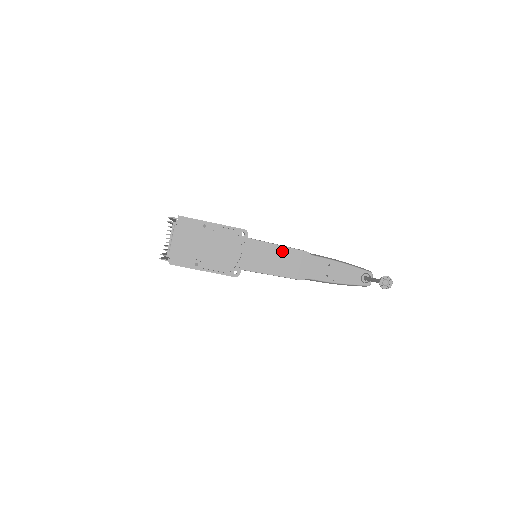
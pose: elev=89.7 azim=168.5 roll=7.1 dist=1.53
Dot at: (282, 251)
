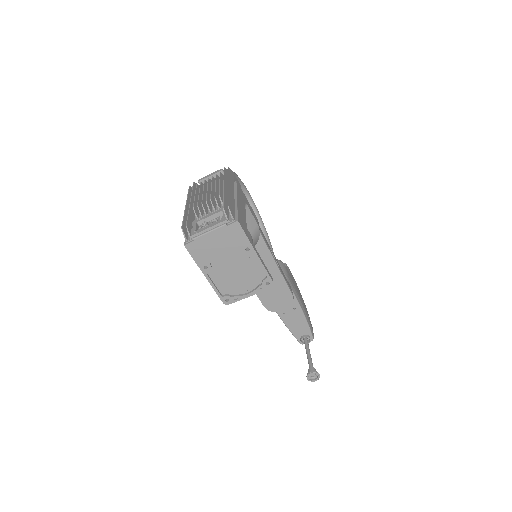
Dot at: (278, 279)
